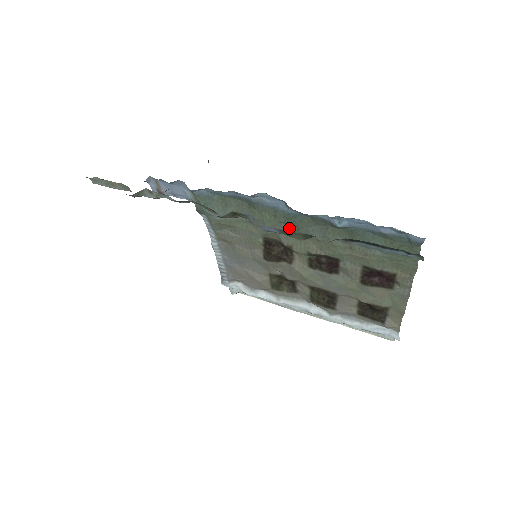
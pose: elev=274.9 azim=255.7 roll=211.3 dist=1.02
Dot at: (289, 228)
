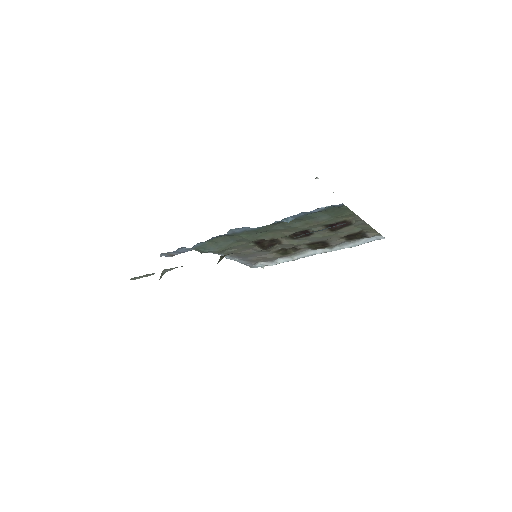
Dot at: (262, 233)
